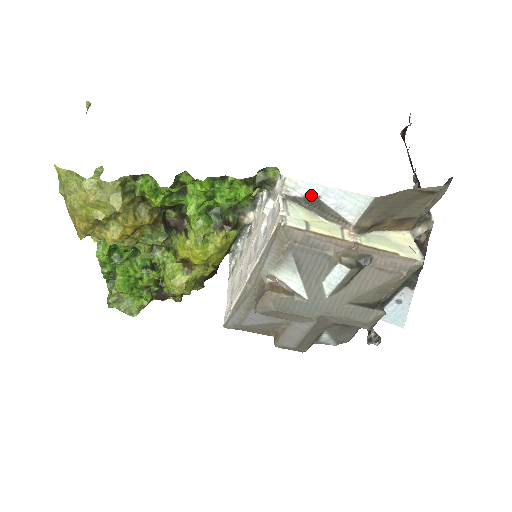
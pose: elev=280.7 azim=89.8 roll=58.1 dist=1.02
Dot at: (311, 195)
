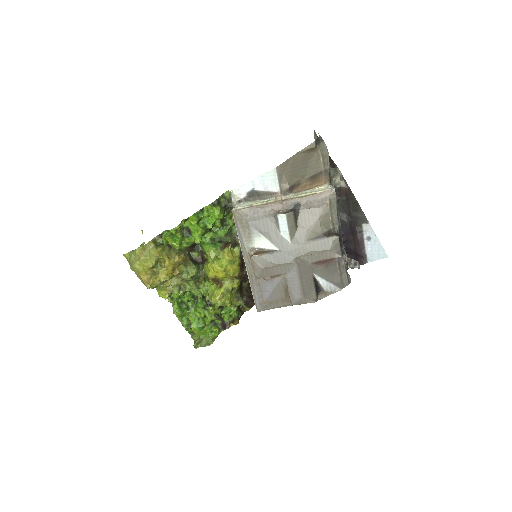
Dot at: (249, 191)
